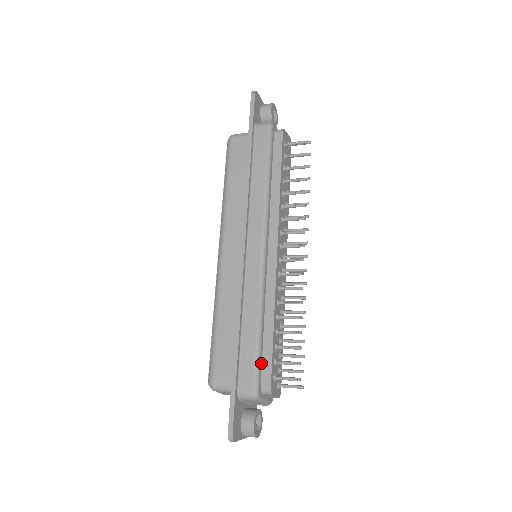
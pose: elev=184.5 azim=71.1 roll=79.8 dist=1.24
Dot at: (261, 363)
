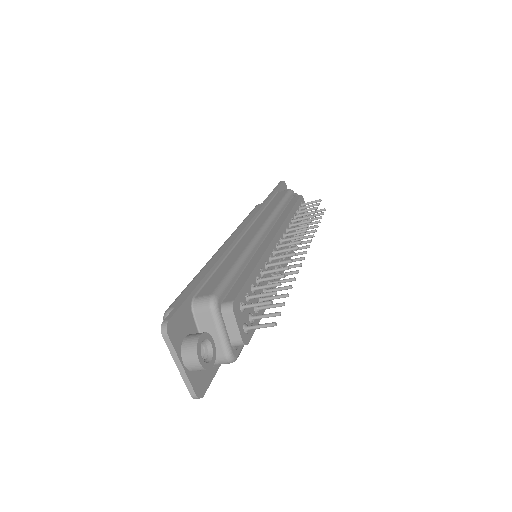
Dot at: (230, 285)
